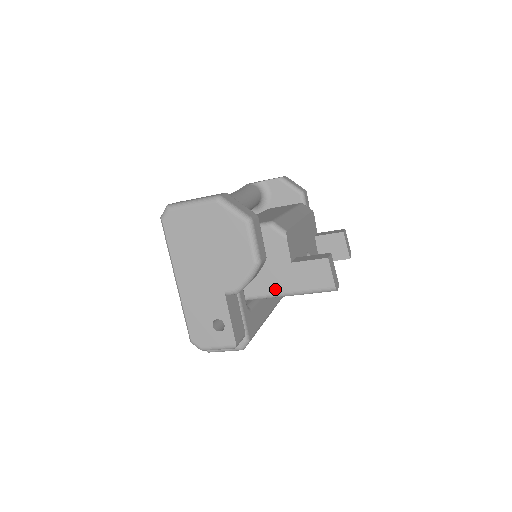
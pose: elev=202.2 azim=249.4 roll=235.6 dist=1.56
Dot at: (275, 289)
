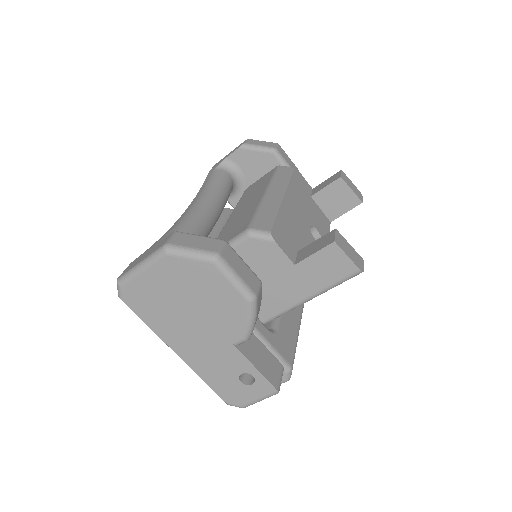
Dot at: (291, 300)
